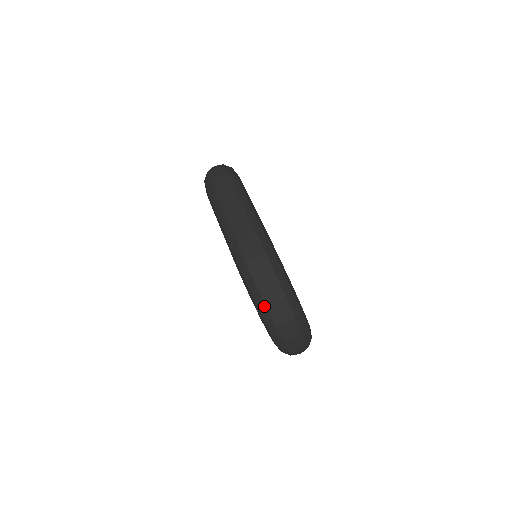
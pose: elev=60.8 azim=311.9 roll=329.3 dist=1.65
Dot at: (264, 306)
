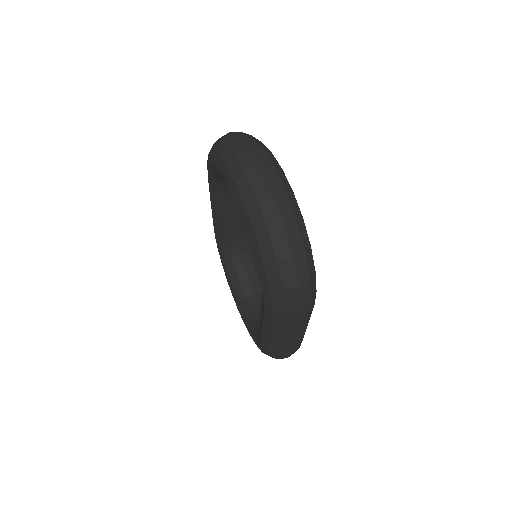
Dot at: (217, 141)
